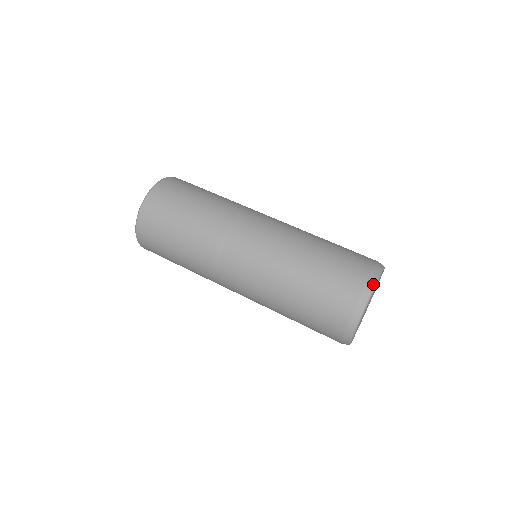
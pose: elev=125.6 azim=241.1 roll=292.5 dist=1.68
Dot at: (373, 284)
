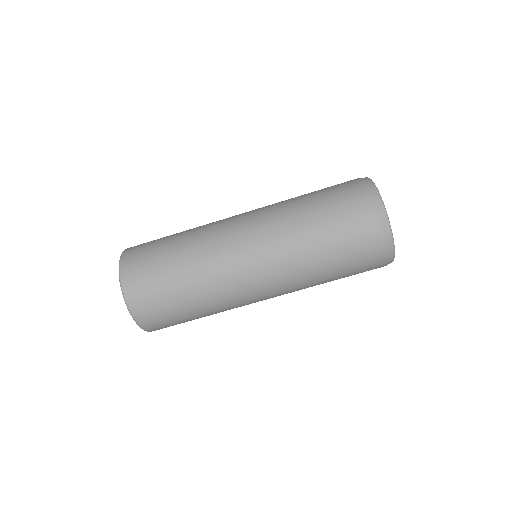
Dot at: (380, 202)
